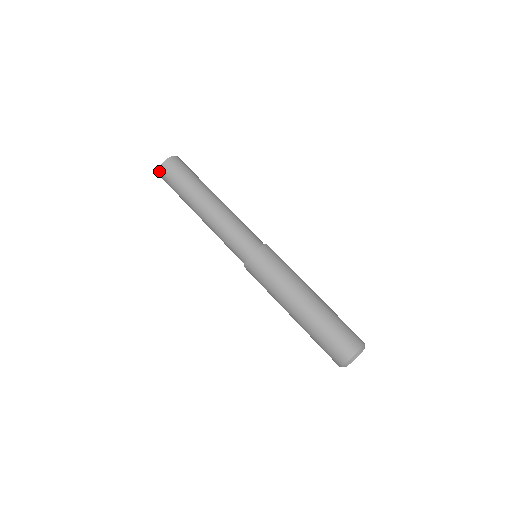
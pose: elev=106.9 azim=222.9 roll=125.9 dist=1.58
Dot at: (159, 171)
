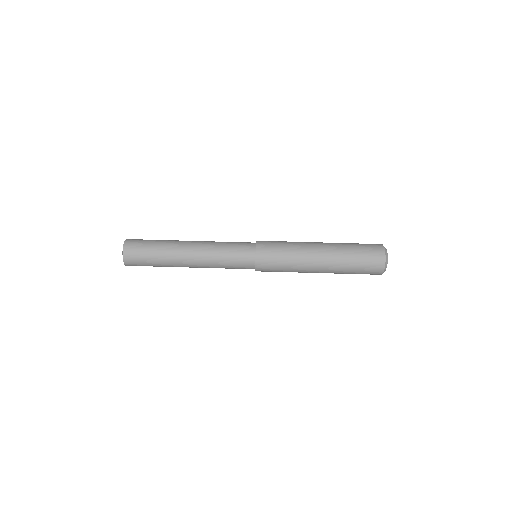
Dot at: (124, 258)
